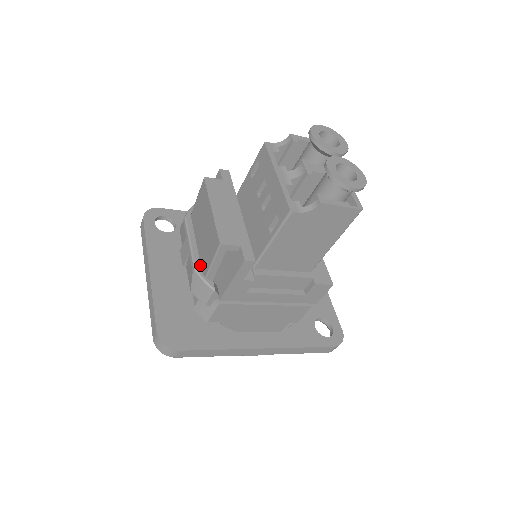
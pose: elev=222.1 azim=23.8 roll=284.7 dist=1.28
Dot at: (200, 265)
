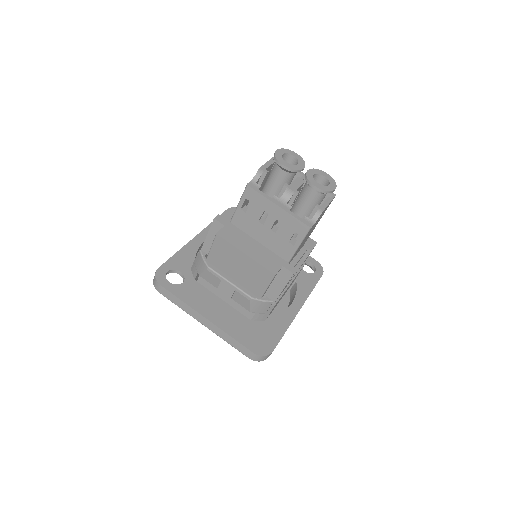
Dot at: (251, 293)
